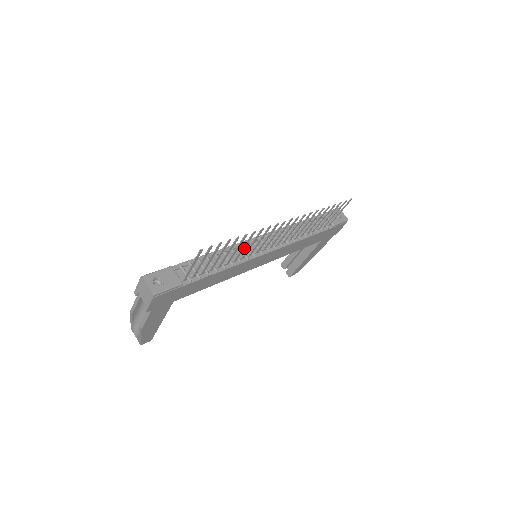
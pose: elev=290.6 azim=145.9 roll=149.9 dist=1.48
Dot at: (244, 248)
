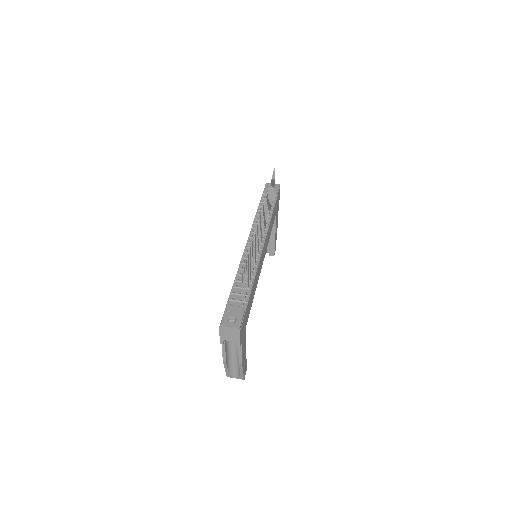
Dot at: occluded
